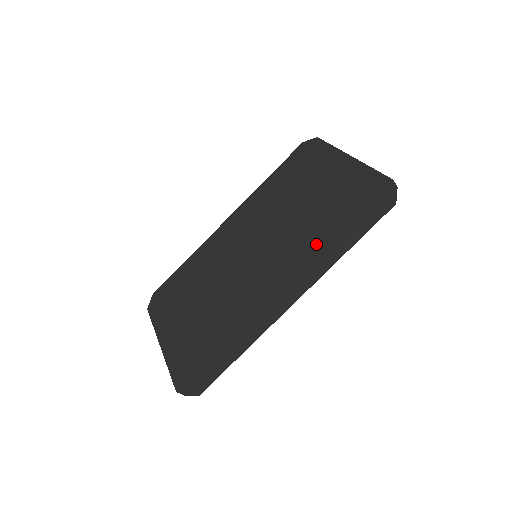
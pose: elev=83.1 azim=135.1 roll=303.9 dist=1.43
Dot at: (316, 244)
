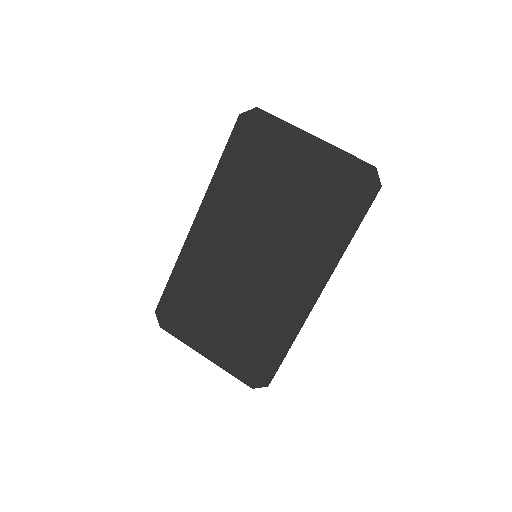
Dot at: (323, 242)
